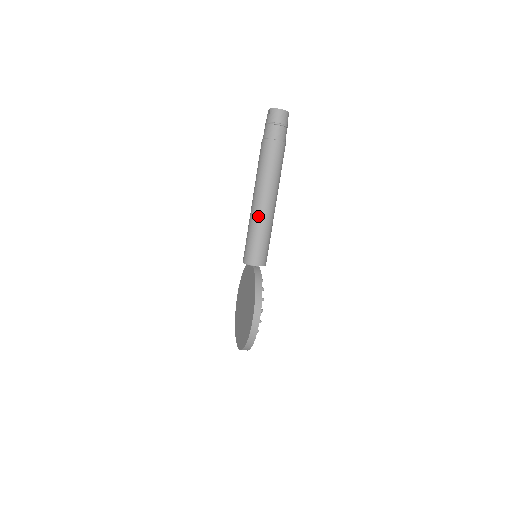
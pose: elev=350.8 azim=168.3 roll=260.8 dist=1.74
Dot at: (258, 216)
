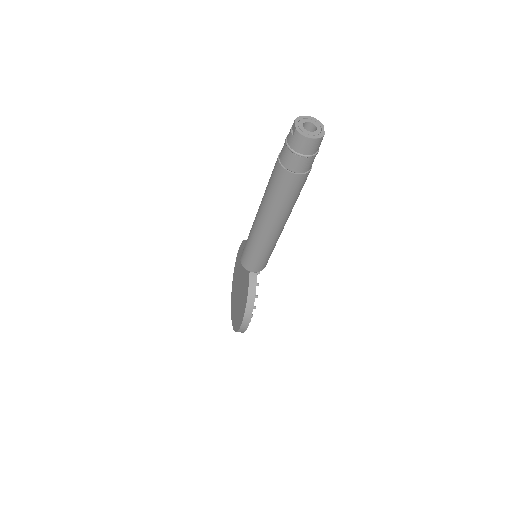
Dot at: (260, 237)
